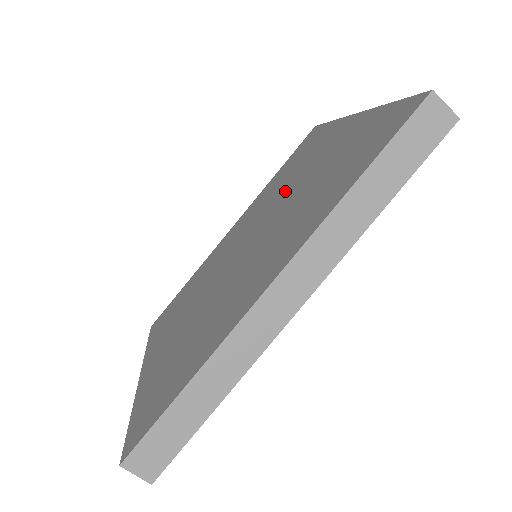
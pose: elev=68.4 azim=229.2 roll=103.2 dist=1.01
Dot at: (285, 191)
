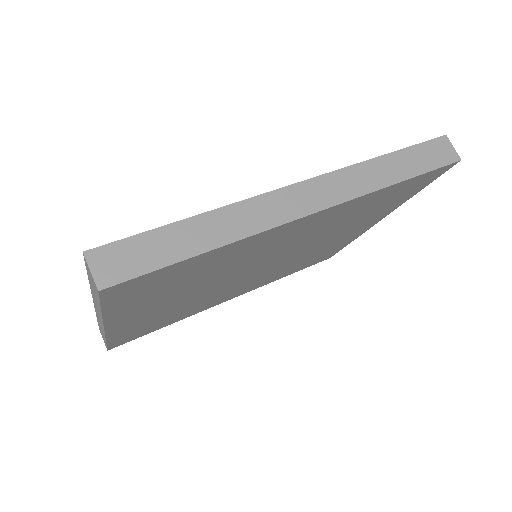
Dot at: occluded
